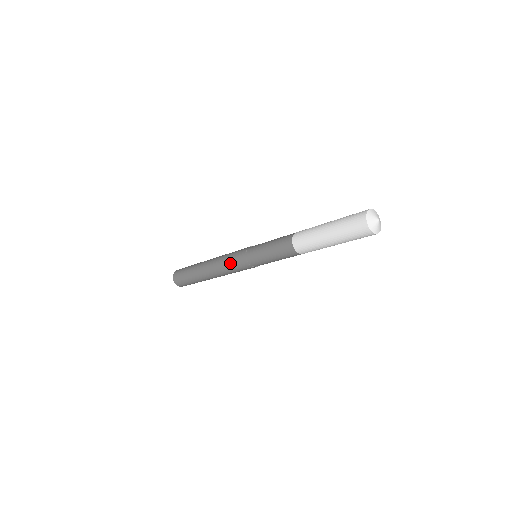
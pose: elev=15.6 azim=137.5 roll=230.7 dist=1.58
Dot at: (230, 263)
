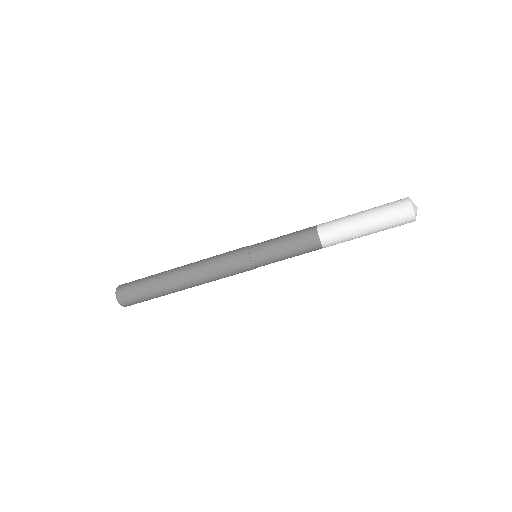
Dot at: (222, 258)
